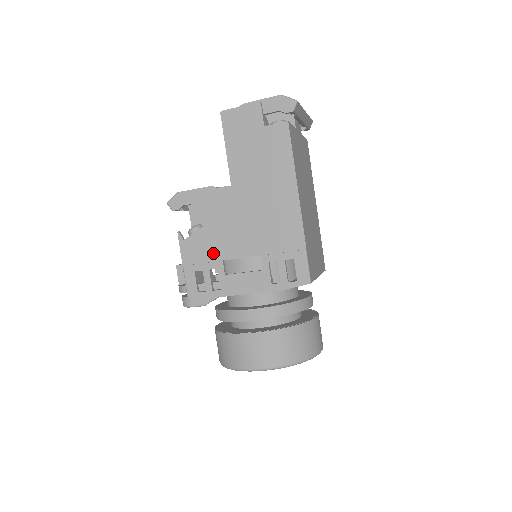
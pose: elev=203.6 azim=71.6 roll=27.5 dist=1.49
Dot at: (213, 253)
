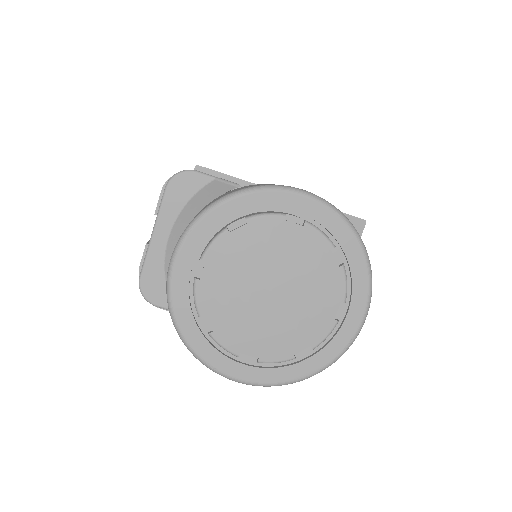
Dot at: occluded
